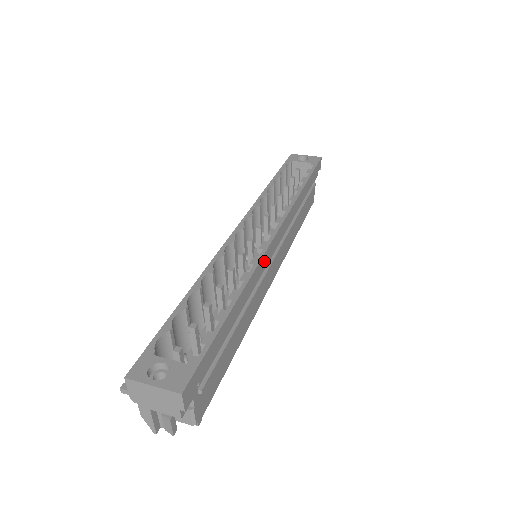
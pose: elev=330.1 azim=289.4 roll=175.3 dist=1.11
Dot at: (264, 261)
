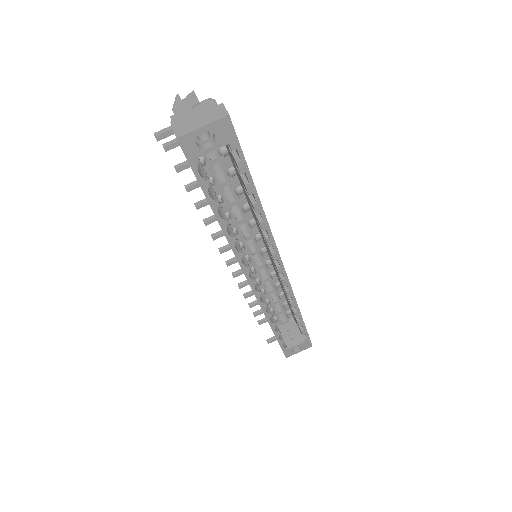
Dot at: occluded
